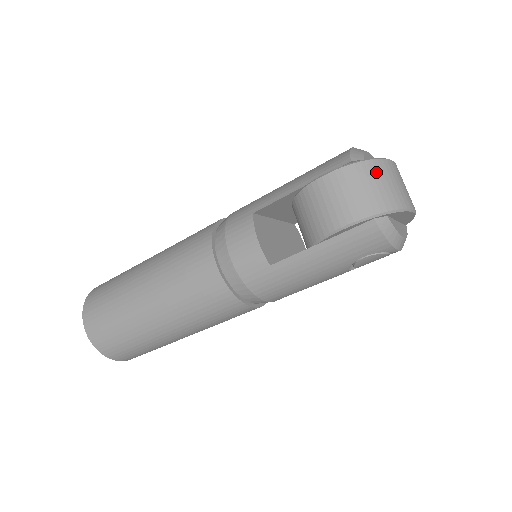
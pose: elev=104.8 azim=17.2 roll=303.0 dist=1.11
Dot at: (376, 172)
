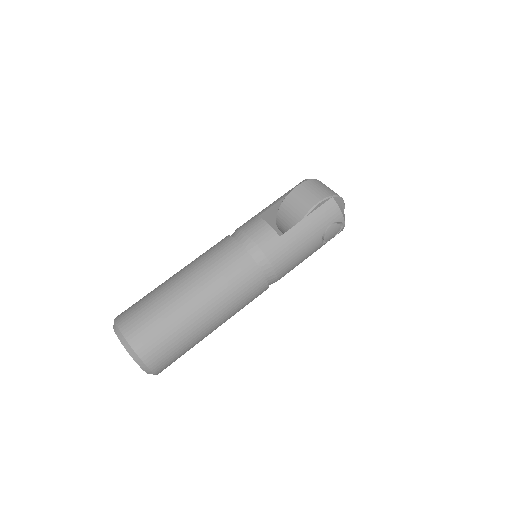
Dot at: (322, 184)
